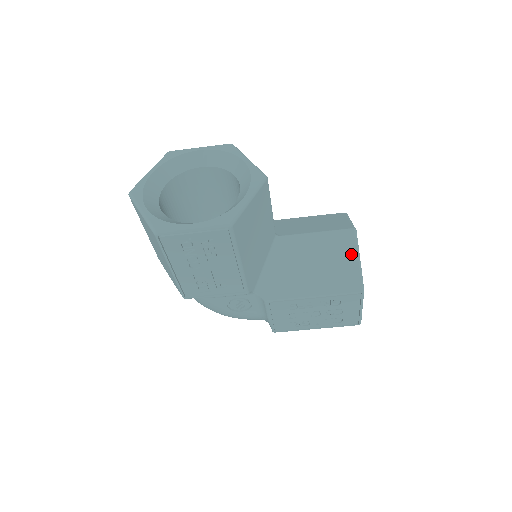
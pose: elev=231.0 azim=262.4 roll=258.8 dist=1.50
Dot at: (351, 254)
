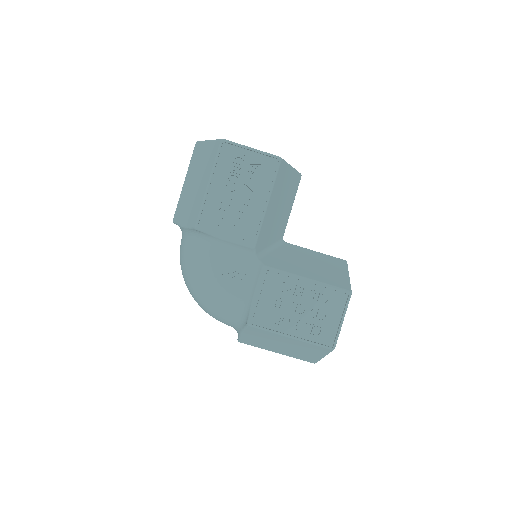
Dot at: (342, 270)
